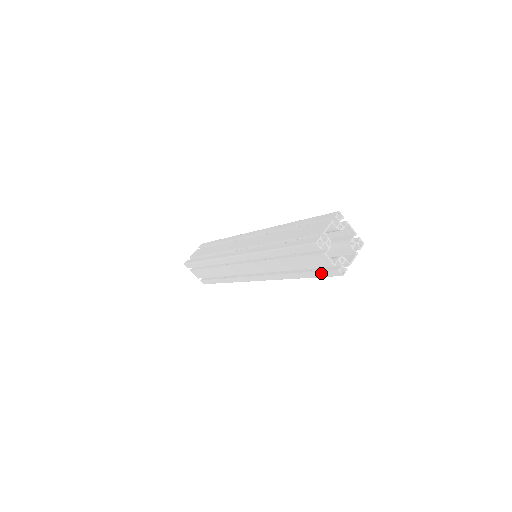
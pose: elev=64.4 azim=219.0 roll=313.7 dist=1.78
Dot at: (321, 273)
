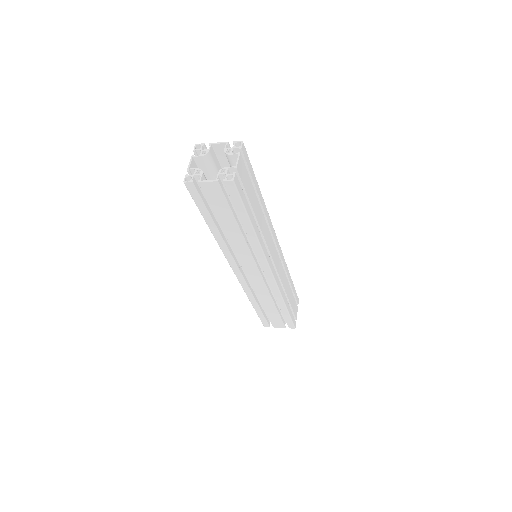
Dot at: occluded
